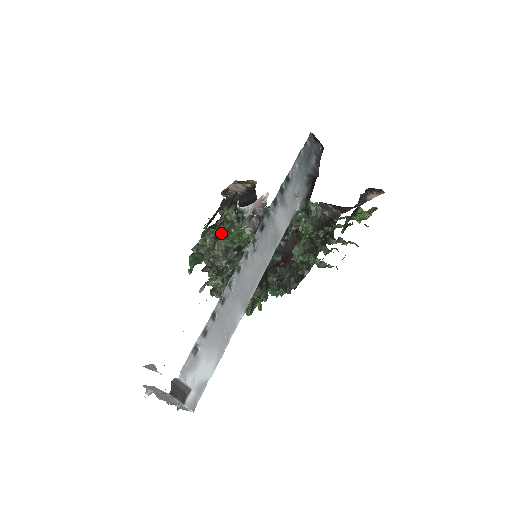
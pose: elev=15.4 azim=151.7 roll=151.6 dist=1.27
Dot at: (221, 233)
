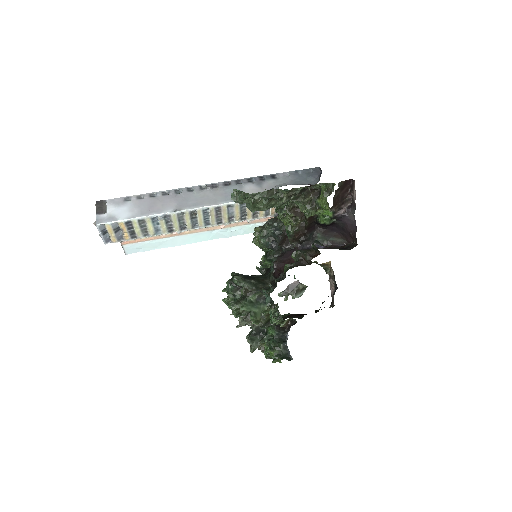
Dot at: occluded
